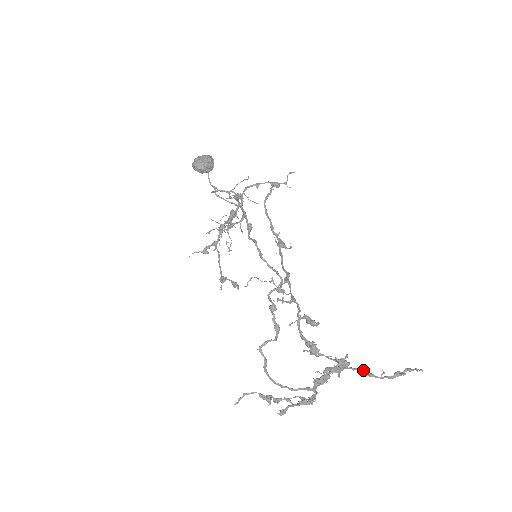
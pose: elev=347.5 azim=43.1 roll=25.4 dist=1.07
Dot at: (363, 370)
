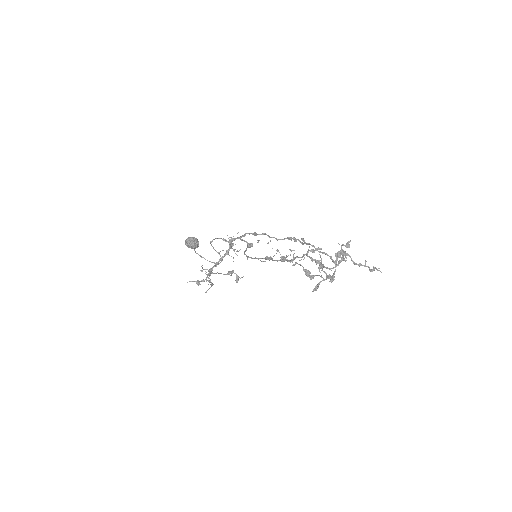
Dot at: (355, 263)
